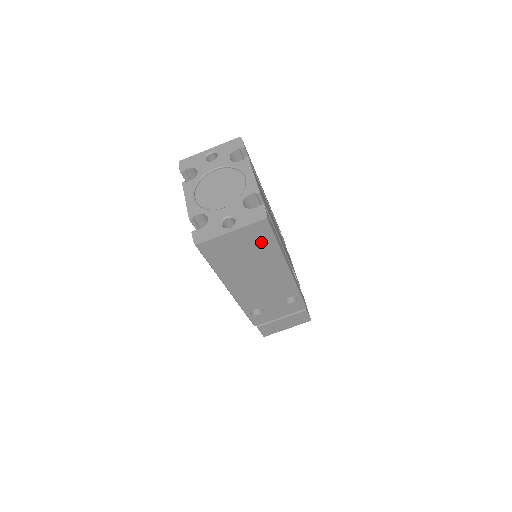
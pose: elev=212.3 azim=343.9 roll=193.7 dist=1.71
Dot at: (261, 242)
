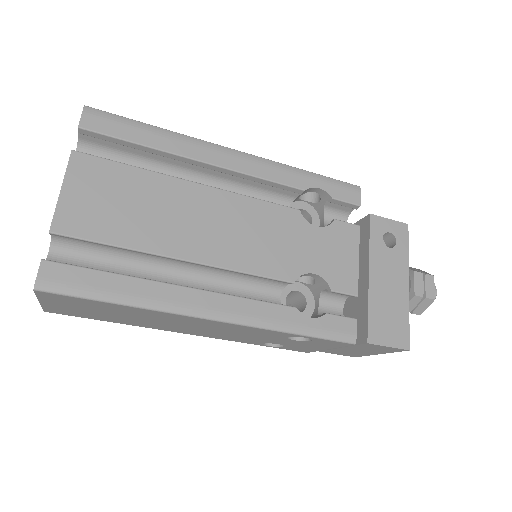
Dot at: (95, 305)
